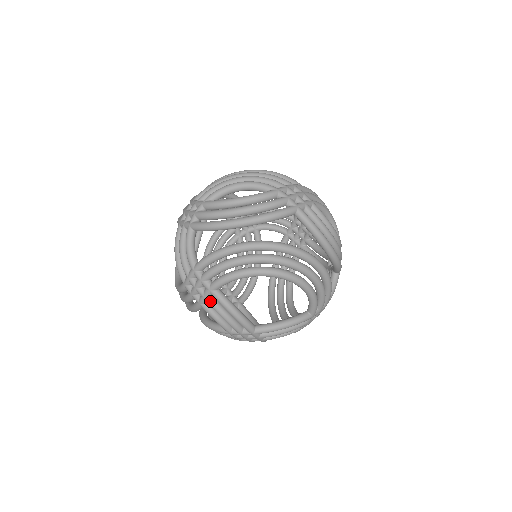
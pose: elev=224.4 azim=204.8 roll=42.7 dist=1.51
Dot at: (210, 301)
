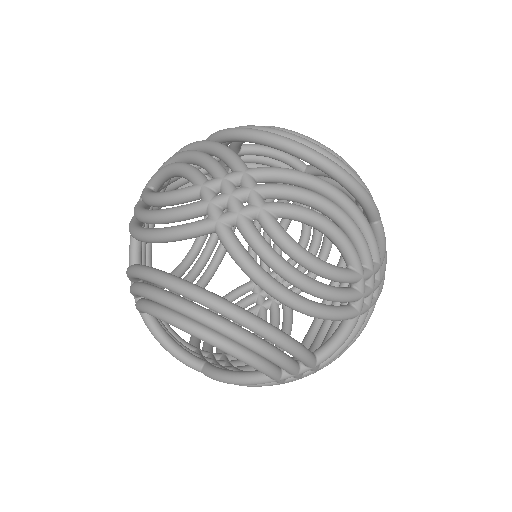
Dot at: occluded
